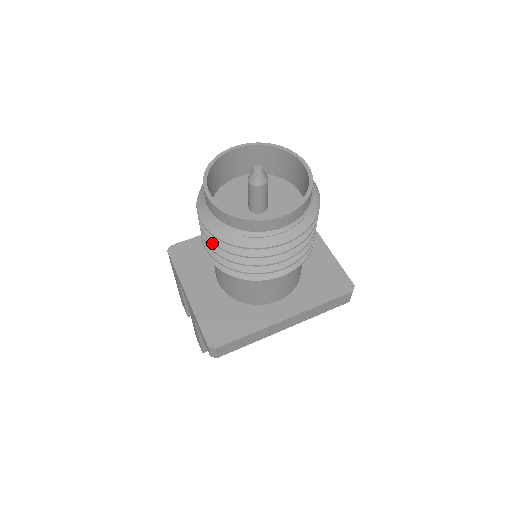
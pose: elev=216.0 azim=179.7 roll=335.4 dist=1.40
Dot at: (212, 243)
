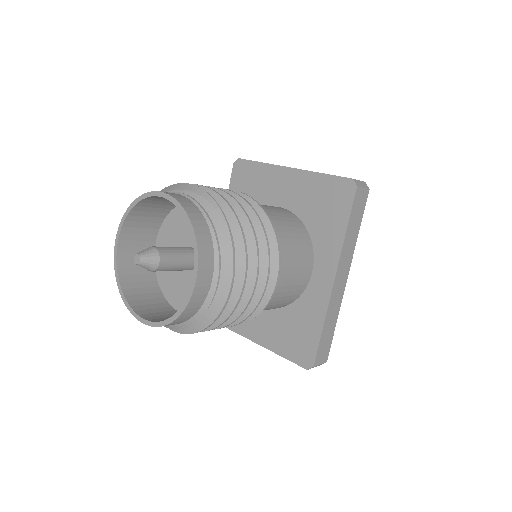
Dot at: occluded
